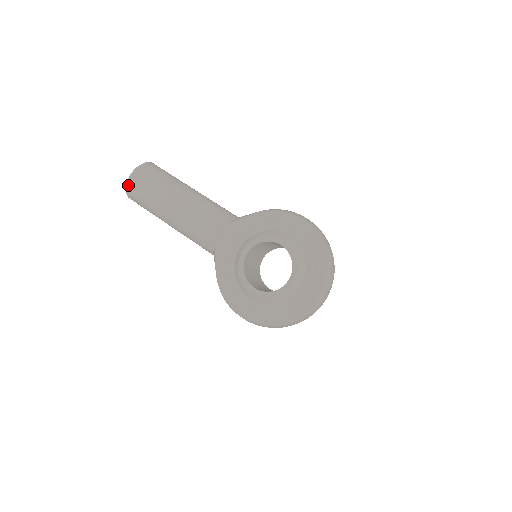
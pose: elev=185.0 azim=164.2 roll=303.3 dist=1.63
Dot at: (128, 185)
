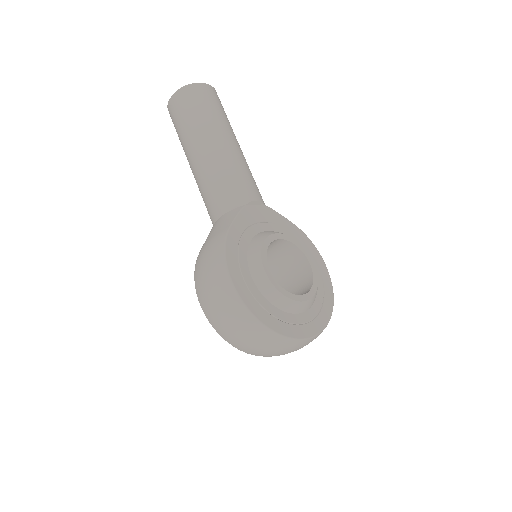
Dot at: (197, 85)
